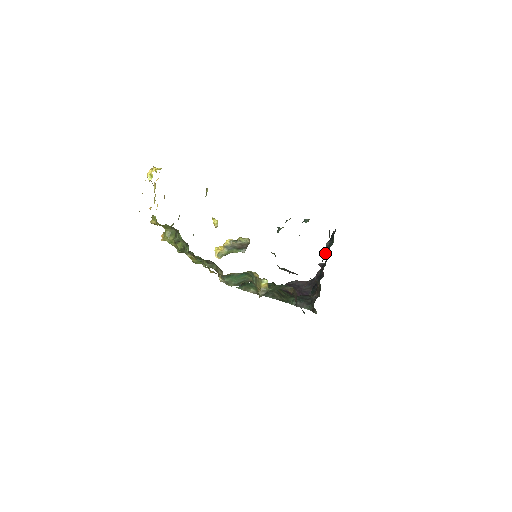
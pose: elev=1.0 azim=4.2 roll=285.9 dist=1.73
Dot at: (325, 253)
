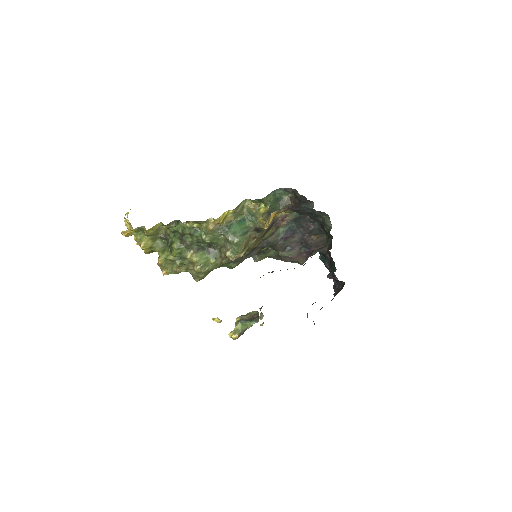
Dot at: occluded
